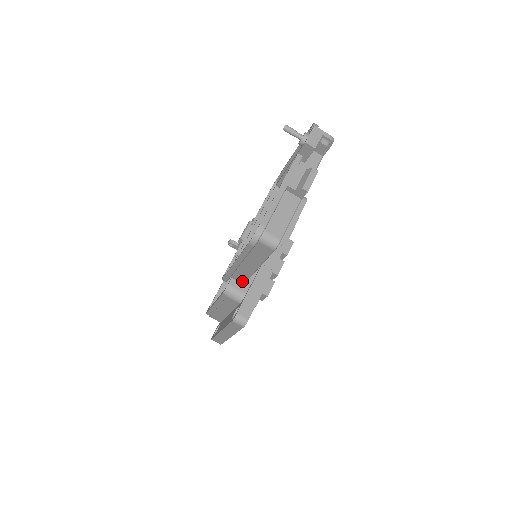
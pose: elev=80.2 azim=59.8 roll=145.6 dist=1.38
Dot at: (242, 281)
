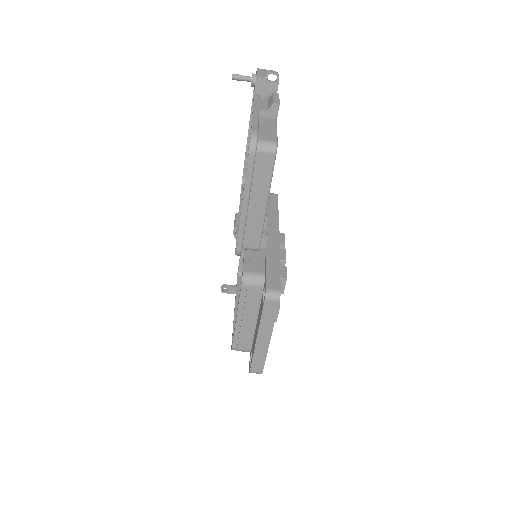
Dot at: (256, 244)
